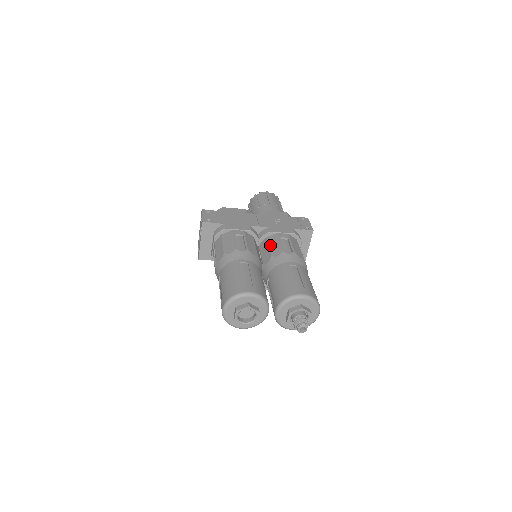
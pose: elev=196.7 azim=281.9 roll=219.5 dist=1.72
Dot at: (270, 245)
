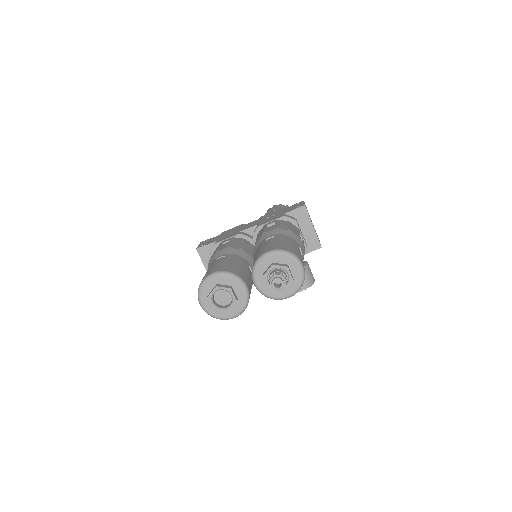
Dot at: (257, 236)
